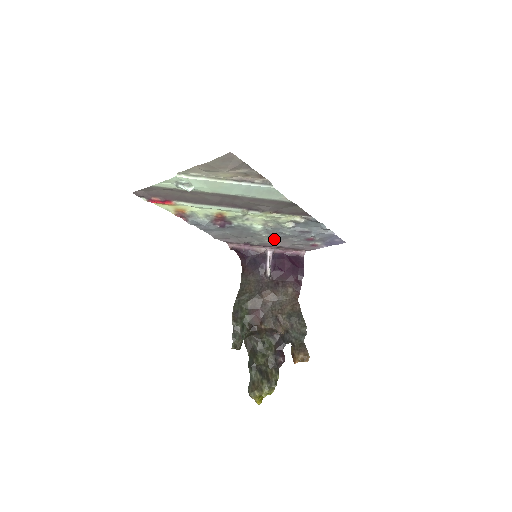
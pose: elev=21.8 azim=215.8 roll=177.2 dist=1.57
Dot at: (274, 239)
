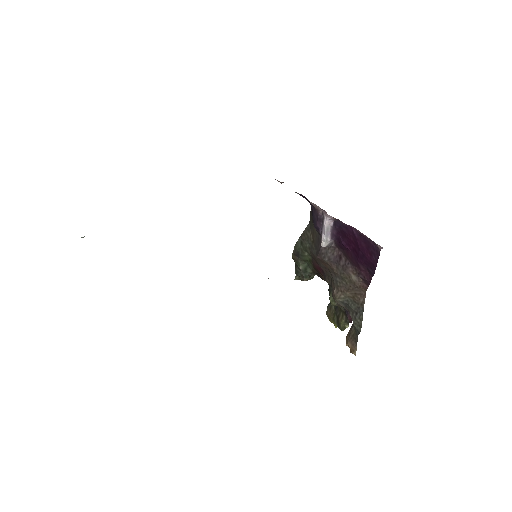
Dot at: occluded
